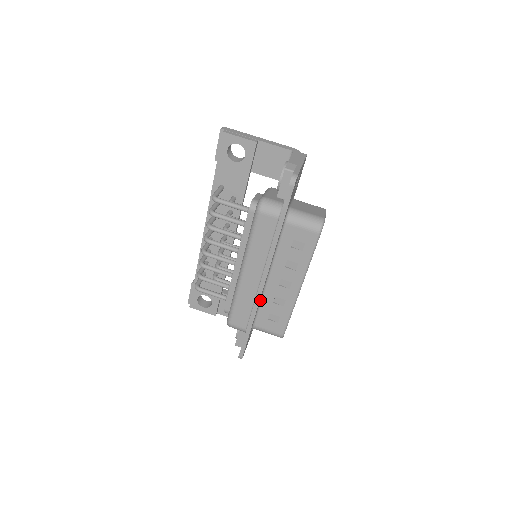
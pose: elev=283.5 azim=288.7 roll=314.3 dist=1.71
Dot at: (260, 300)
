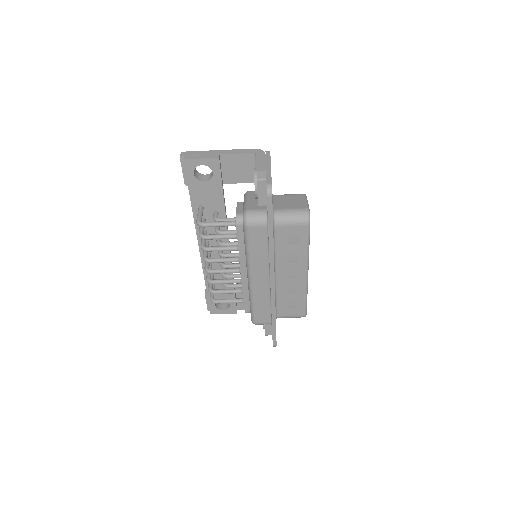
Dot at: (275, 295)
